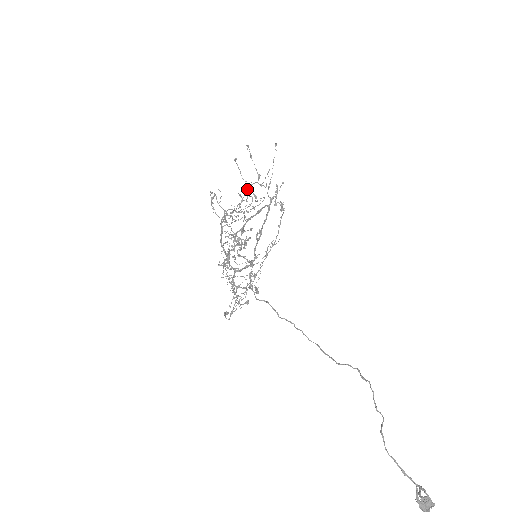
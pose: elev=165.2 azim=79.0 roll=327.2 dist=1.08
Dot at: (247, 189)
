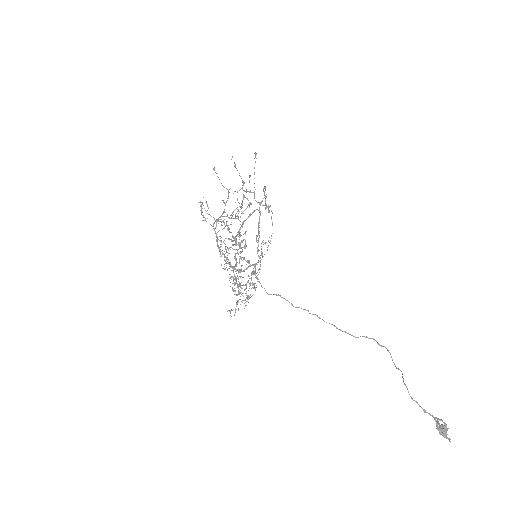
Dot at: (228, 195)
